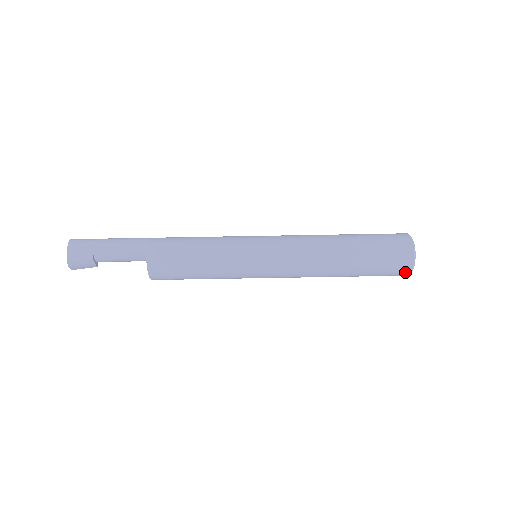
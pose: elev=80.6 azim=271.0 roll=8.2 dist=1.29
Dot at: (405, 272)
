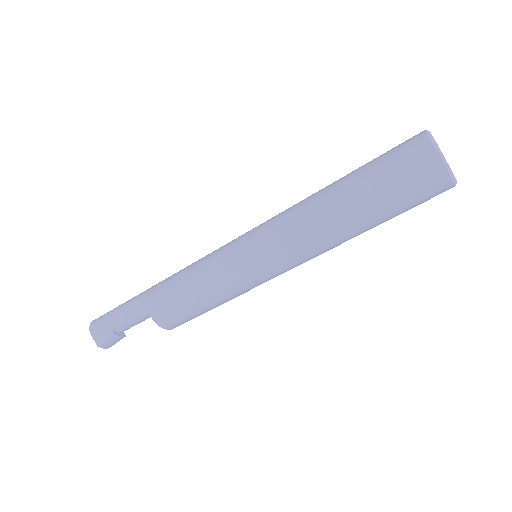
Dot at: (444, 187)
